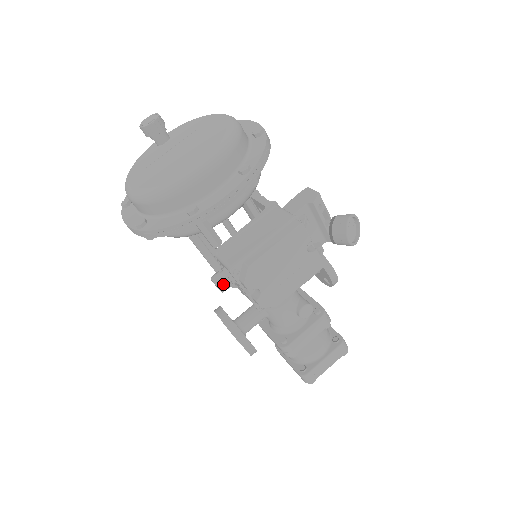
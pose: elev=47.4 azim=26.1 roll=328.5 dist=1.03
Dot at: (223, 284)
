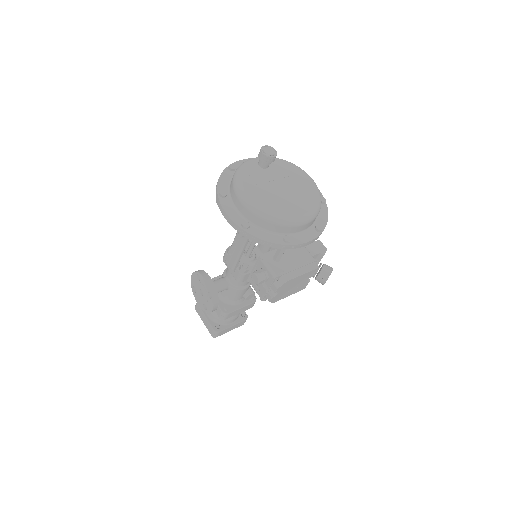
Dot at: (262, 281)
